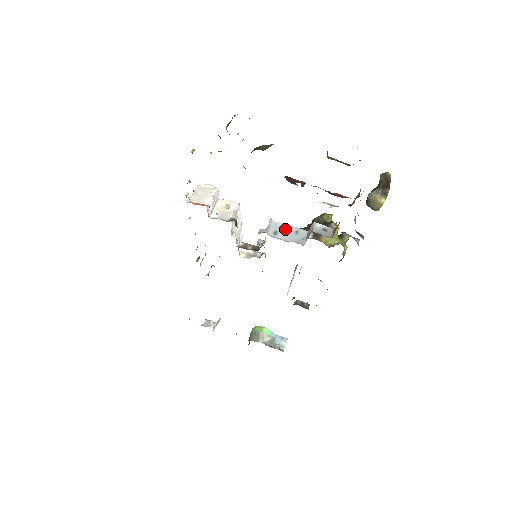
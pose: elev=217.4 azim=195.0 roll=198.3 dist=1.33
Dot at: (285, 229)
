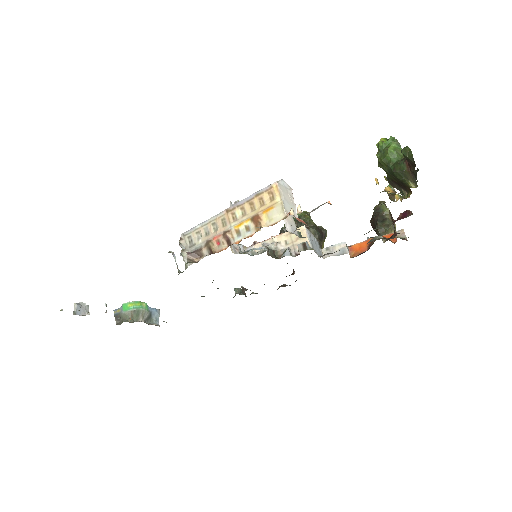
Dot at: (312, 240)
